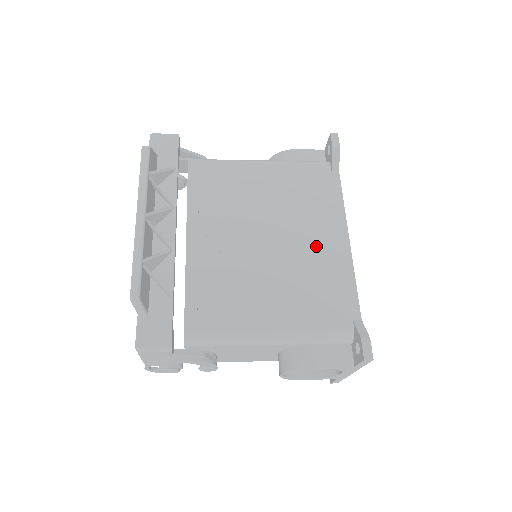
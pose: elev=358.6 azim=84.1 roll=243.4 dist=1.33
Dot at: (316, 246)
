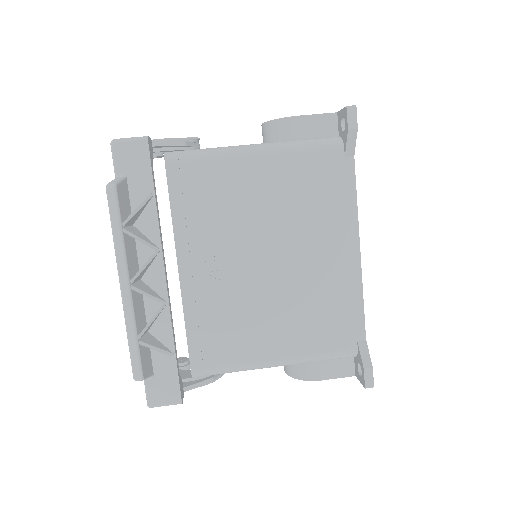
Dot at: (323, 263)
